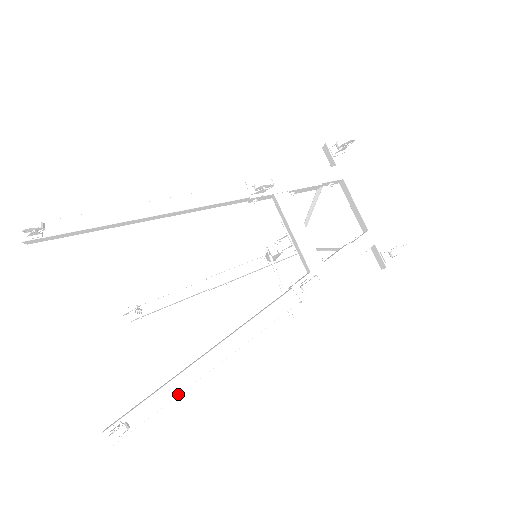
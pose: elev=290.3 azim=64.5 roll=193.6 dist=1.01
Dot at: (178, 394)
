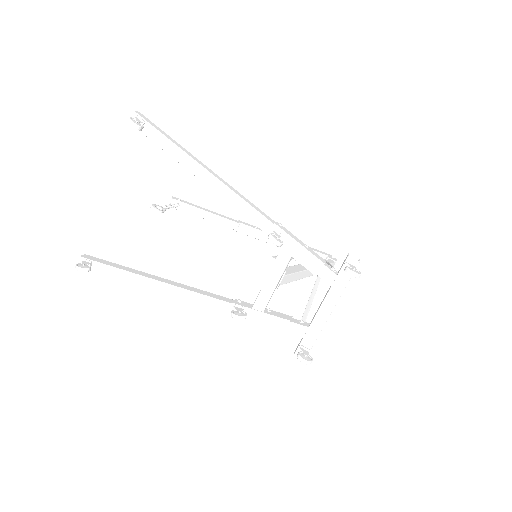
Dot at: (127, 281)
